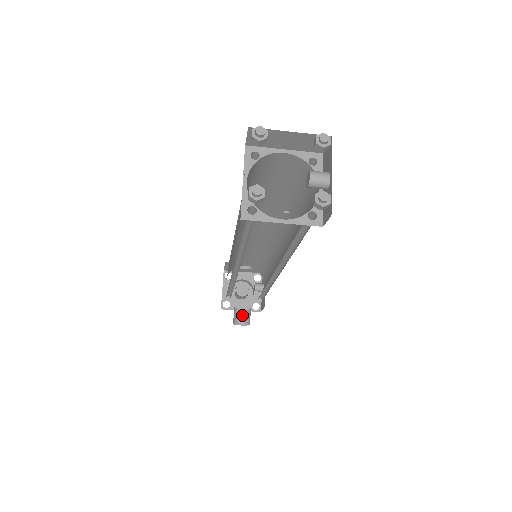
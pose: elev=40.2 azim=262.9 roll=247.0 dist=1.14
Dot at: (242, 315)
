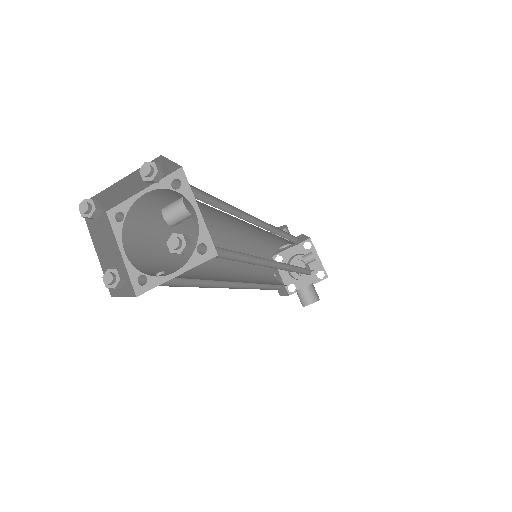
Dot at: (309, 292)
